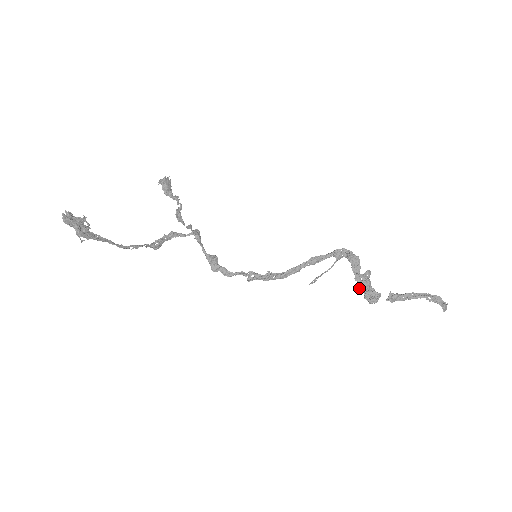
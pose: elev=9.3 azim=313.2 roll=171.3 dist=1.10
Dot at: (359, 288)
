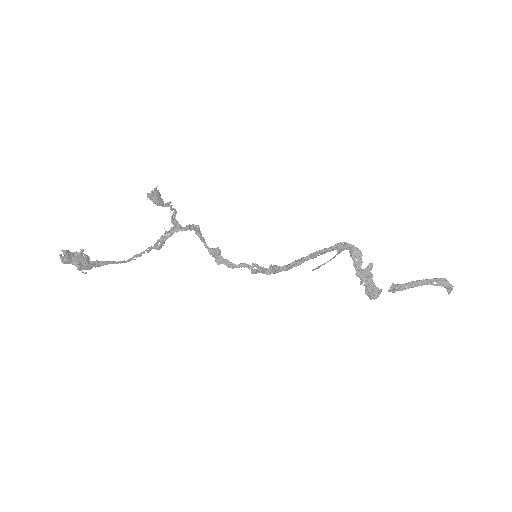
Dot at: (360, 283)
